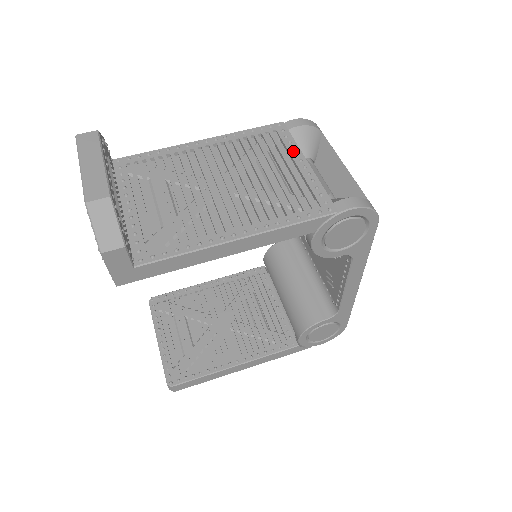
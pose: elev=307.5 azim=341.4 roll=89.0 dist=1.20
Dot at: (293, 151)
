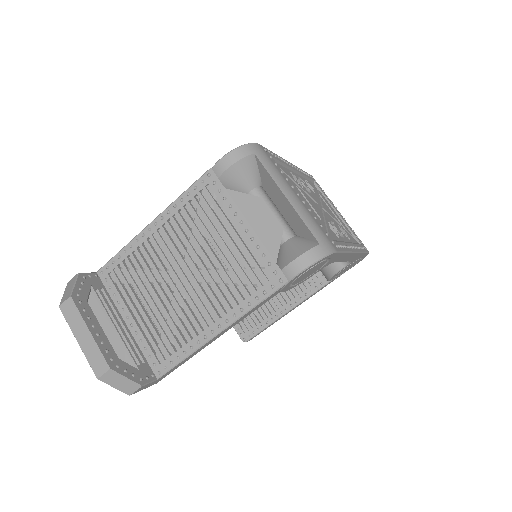
Dot at: (231, 211)
